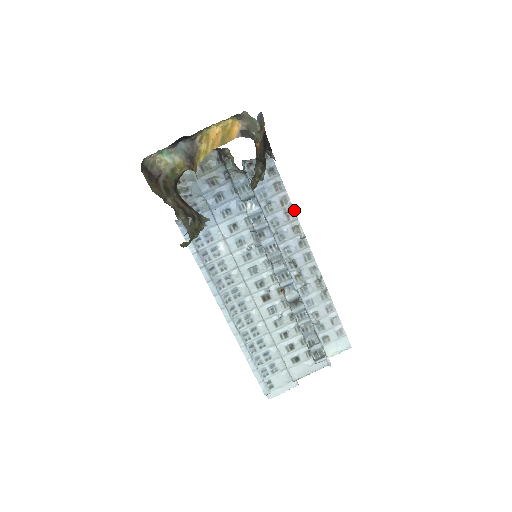
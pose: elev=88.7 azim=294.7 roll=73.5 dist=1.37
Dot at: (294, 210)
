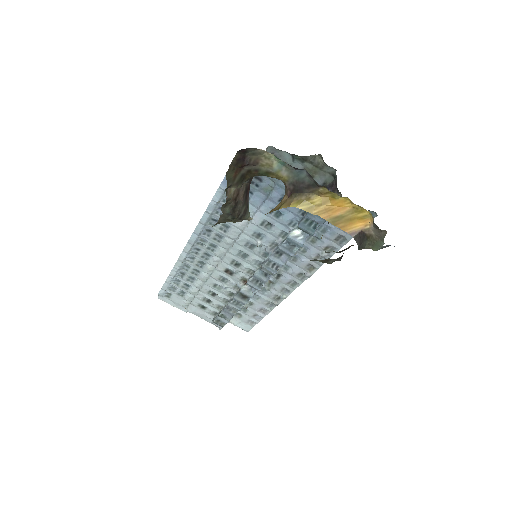
Dot at: occluded
